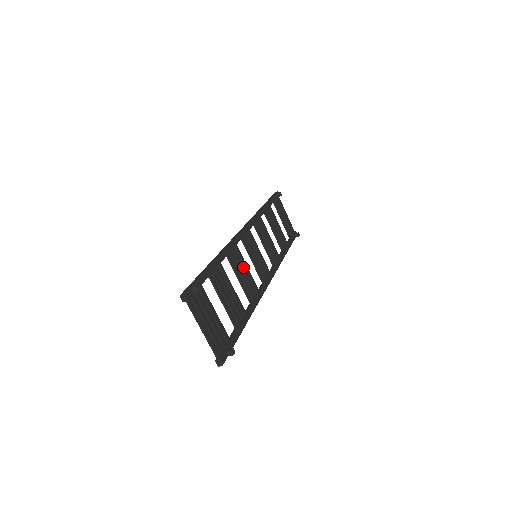
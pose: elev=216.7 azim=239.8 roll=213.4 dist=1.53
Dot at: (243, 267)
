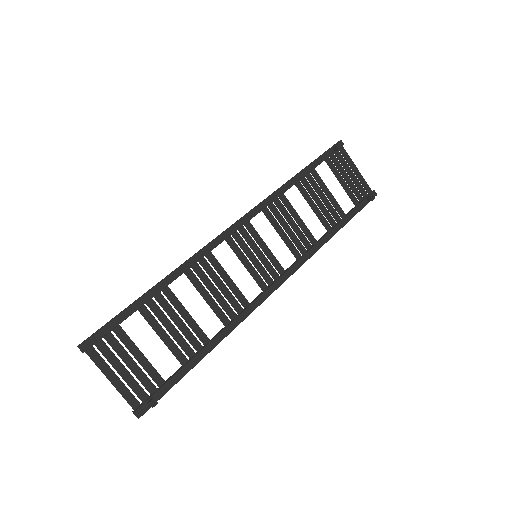
Dot at: (219, 280)
